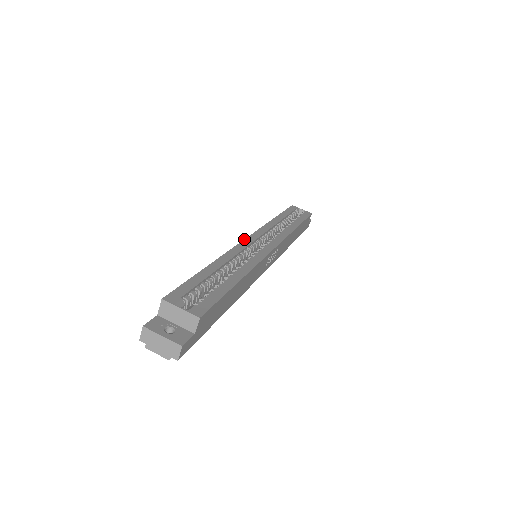
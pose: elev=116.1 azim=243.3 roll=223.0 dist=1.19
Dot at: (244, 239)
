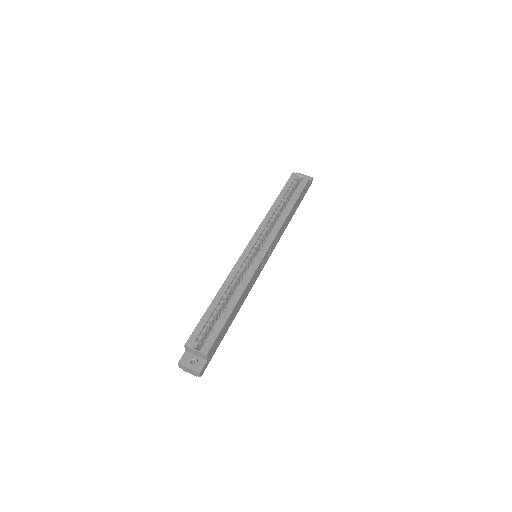
Dot at: (243, 252)
